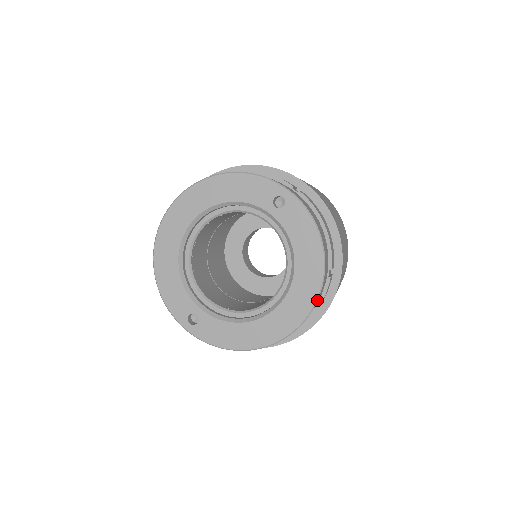
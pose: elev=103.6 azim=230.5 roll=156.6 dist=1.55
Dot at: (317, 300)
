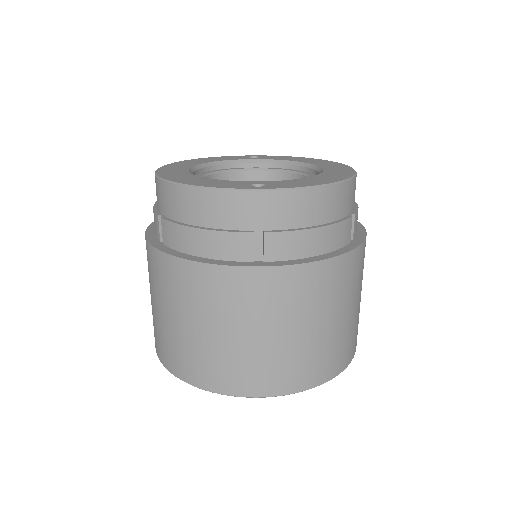
Dot at: occluded
